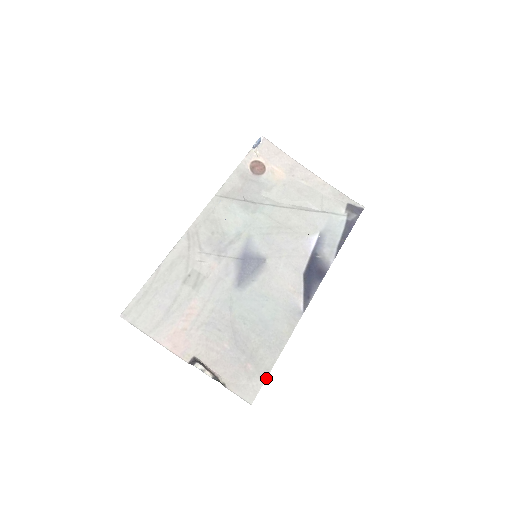
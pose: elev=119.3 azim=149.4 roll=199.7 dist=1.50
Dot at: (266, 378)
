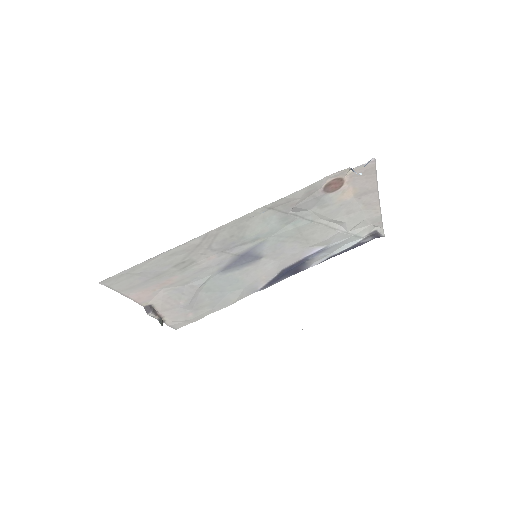
Dot at: (197, 320)
